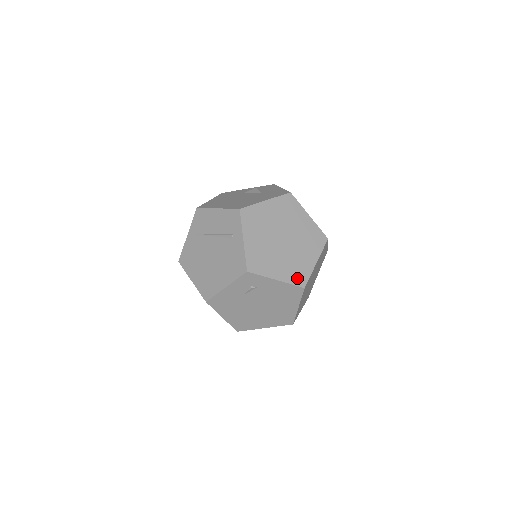
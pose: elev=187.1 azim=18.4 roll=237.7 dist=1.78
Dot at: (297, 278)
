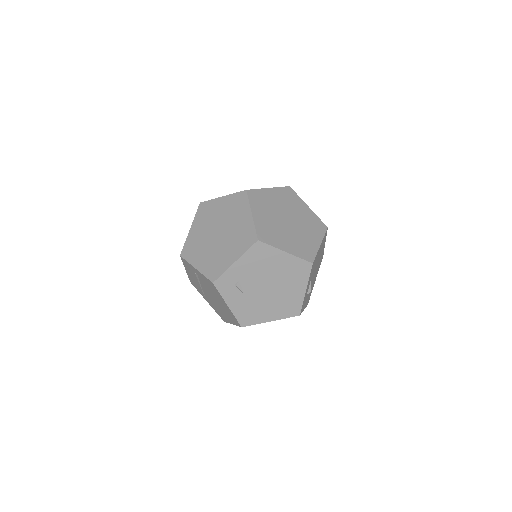
Dot at: (247, 242)
